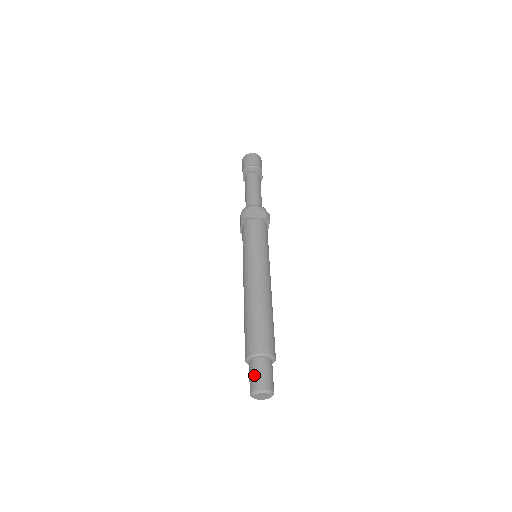
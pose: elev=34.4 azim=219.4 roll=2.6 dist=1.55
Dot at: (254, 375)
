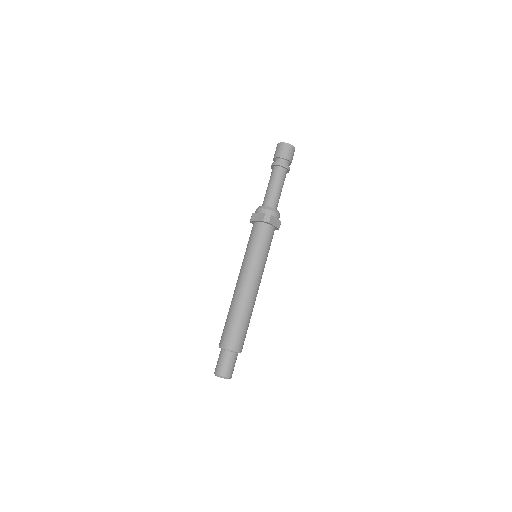
Dot at: (227, 365)
